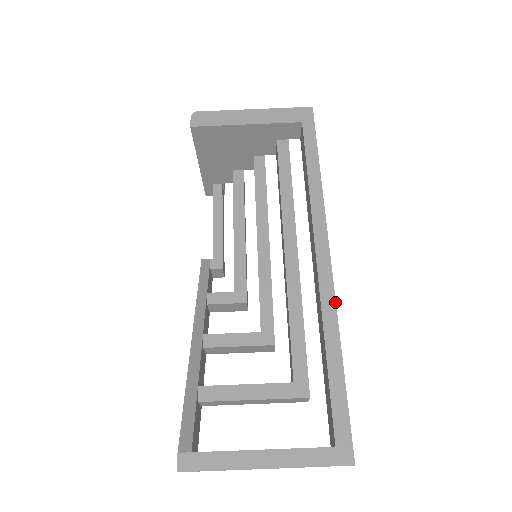
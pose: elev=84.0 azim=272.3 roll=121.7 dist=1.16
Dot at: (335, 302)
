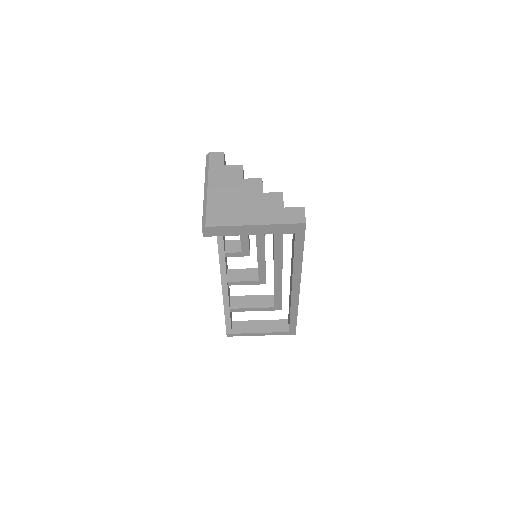
Dot at: (298, 304)
